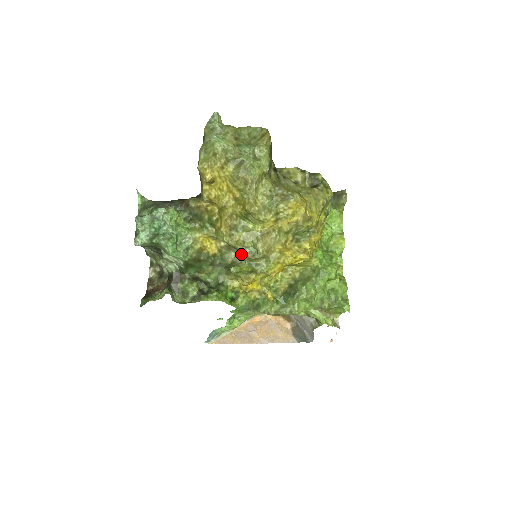
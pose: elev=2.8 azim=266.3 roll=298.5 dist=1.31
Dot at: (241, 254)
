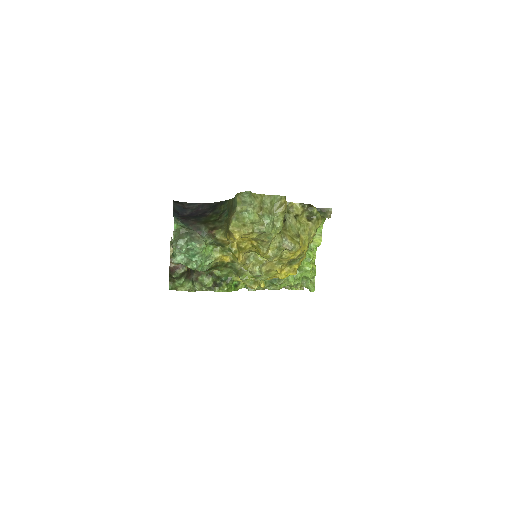
Dot at: occluded
